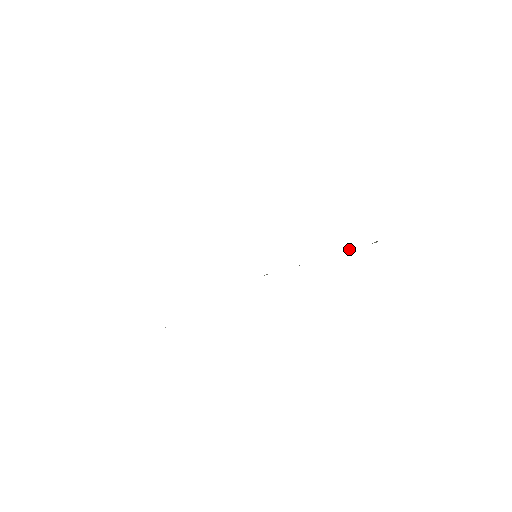
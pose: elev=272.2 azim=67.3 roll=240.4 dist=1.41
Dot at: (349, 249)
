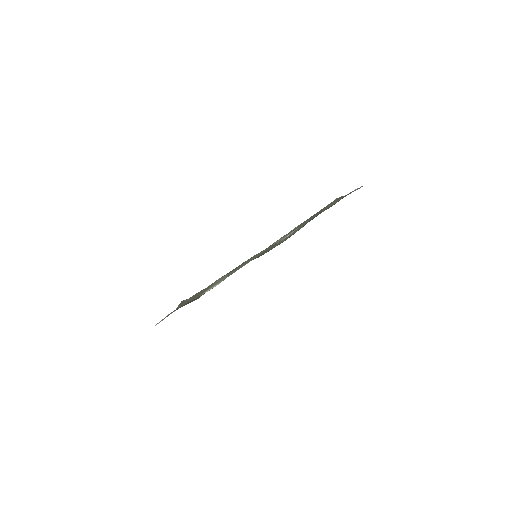
Dot at: occluded
